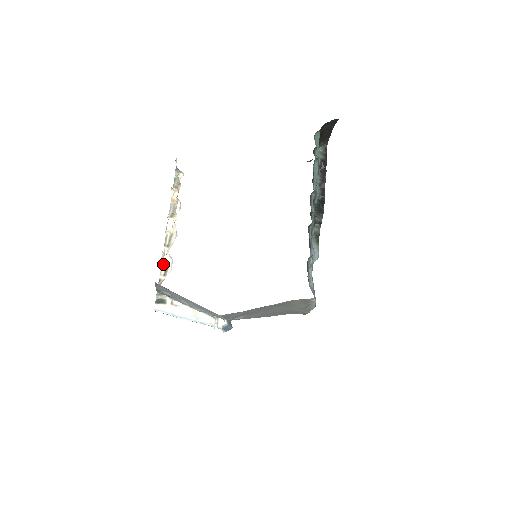
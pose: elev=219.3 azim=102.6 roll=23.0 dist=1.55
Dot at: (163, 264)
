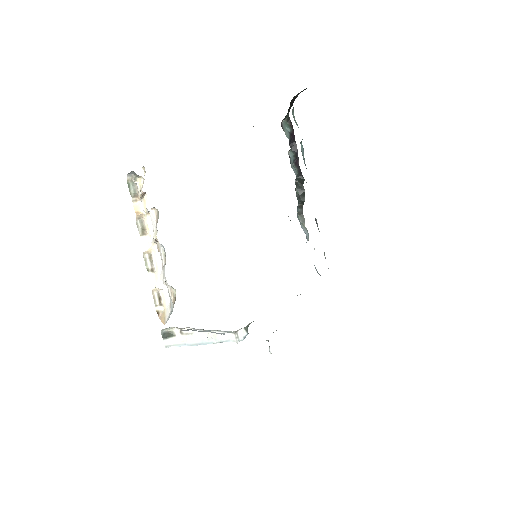
Dot at: (154, 293)
